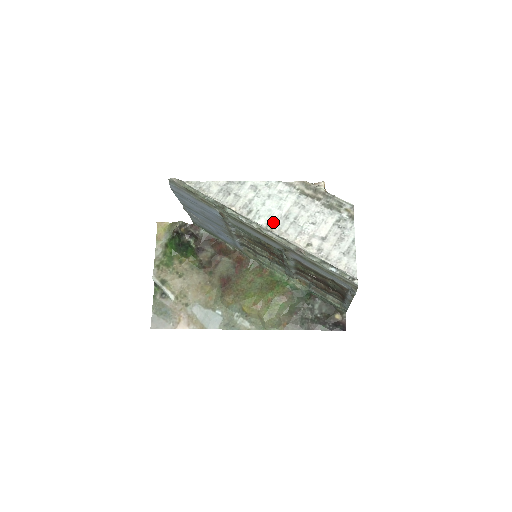
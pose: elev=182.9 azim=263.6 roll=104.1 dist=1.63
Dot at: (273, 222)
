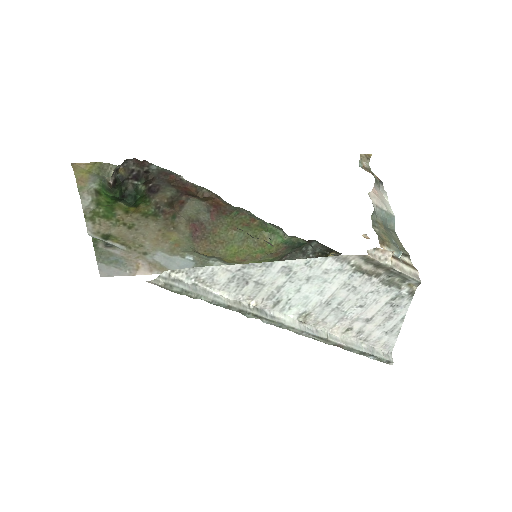
Dot at: (308, 312)
